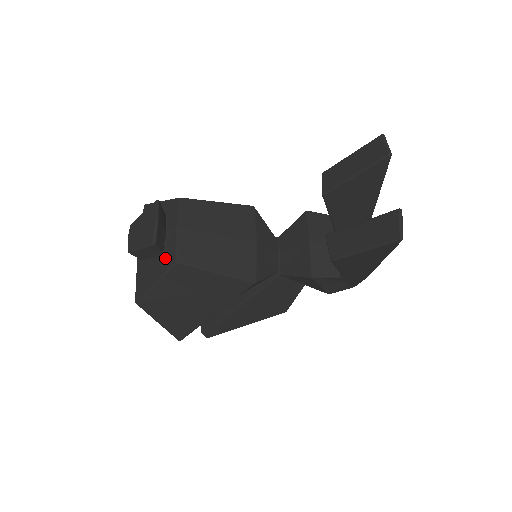
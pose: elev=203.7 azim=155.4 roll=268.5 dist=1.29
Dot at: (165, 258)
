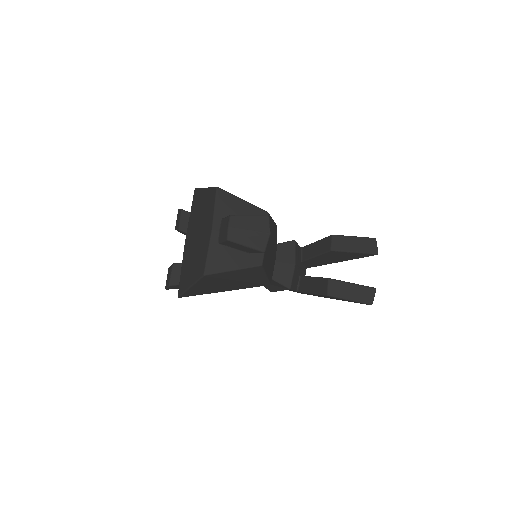
Dot at: (250, 256)
